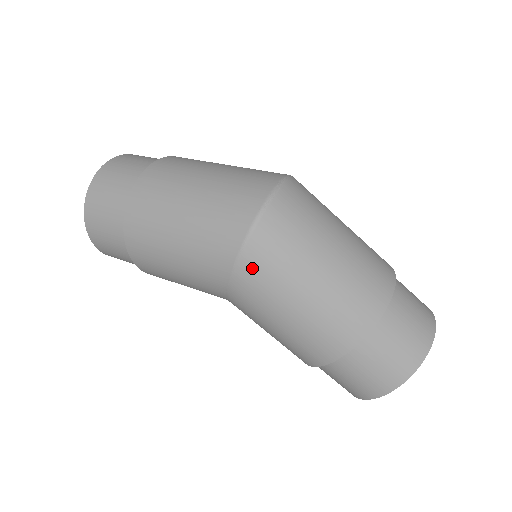
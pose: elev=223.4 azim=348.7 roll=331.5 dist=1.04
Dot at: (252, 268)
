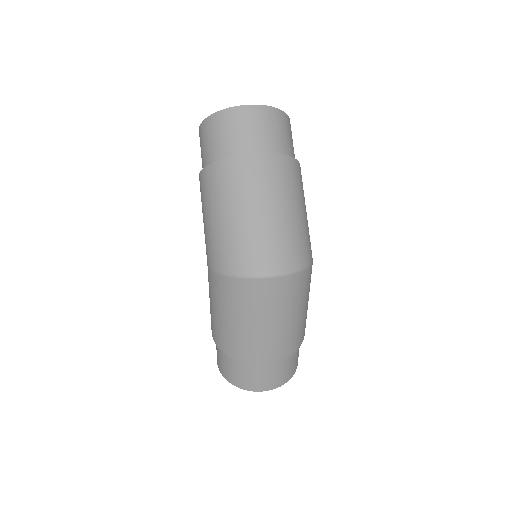
Dot at: (220, 284)
